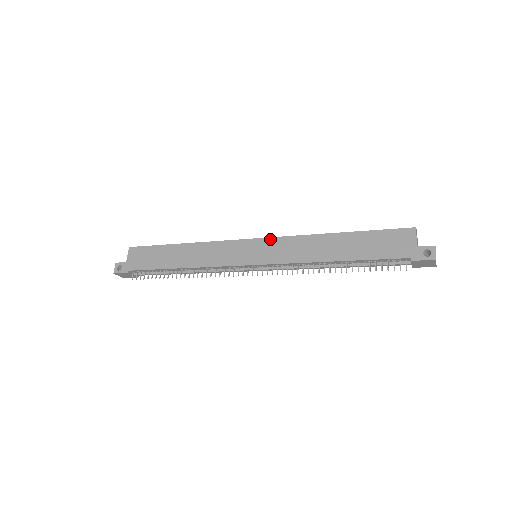
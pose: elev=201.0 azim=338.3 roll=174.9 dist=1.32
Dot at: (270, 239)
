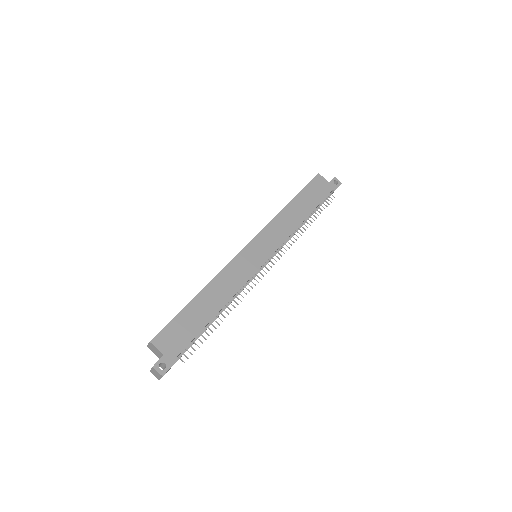
Dot at: (259, 235)
